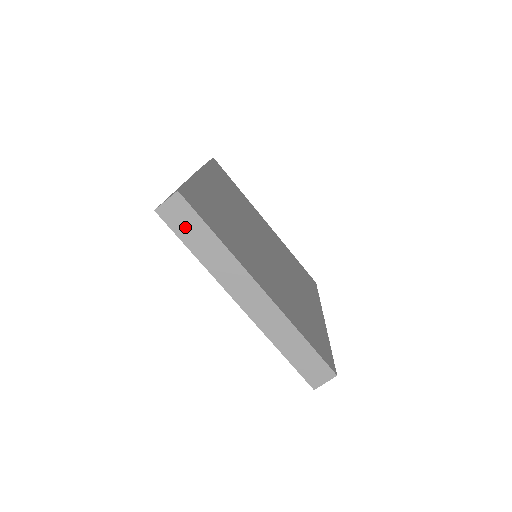
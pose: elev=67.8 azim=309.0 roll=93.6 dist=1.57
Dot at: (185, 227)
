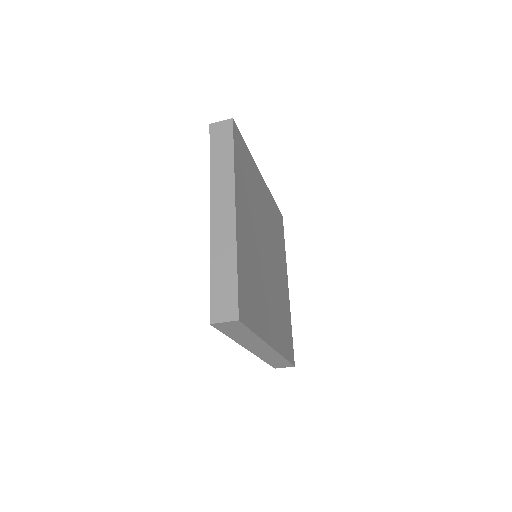
Dot at: (232, 330)
